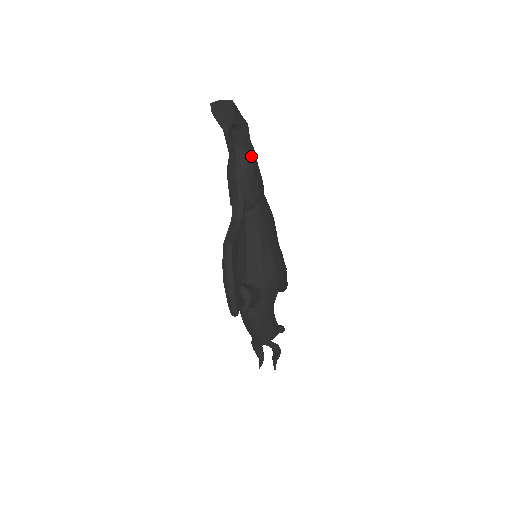
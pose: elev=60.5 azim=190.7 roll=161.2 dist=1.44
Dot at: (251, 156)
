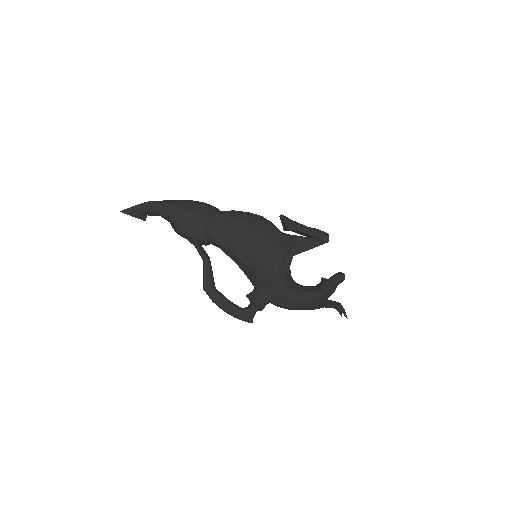
Dot at: (174, 215)
